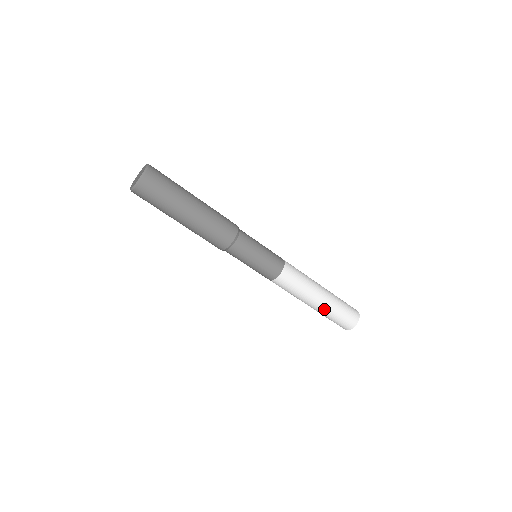
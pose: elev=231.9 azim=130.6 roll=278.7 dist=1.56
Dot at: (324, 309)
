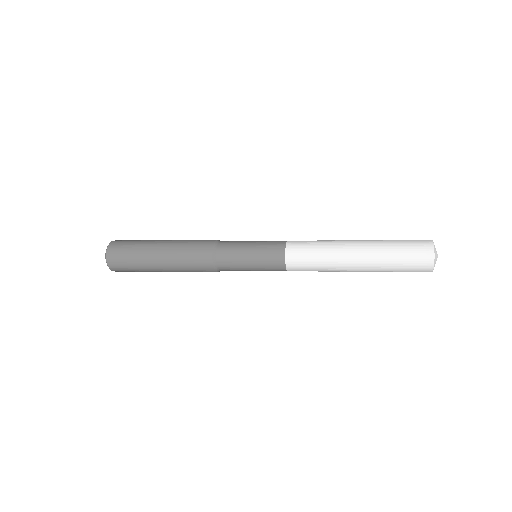
Dot at: (371, 271)
